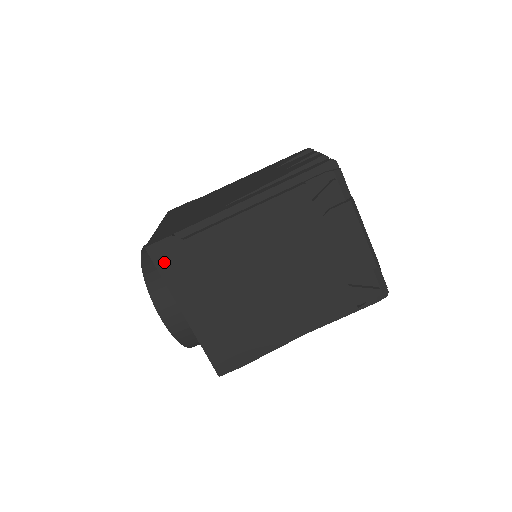
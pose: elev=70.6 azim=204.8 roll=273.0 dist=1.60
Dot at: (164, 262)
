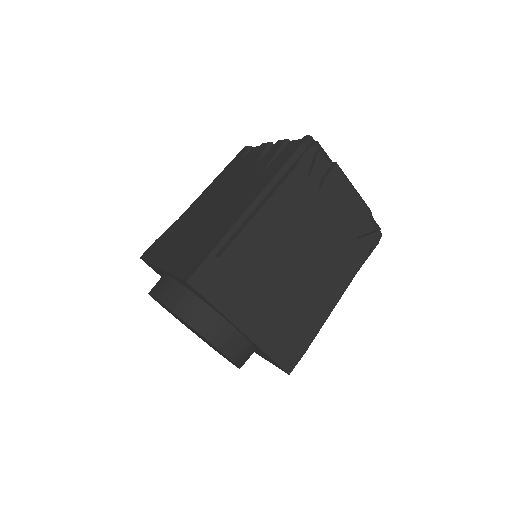
Dot at: (208, 288)
